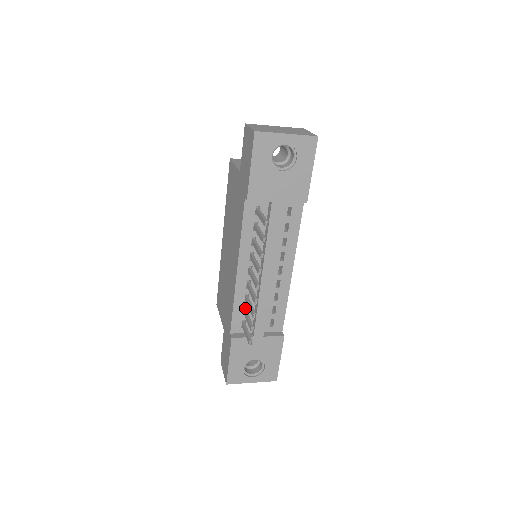
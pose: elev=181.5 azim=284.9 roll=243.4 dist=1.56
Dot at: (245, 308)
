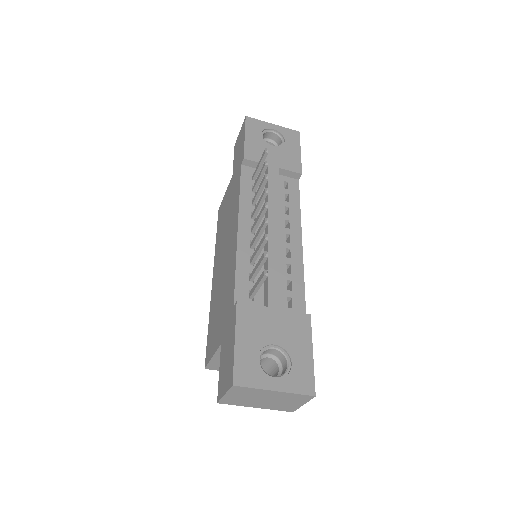
Dot at: occluded
